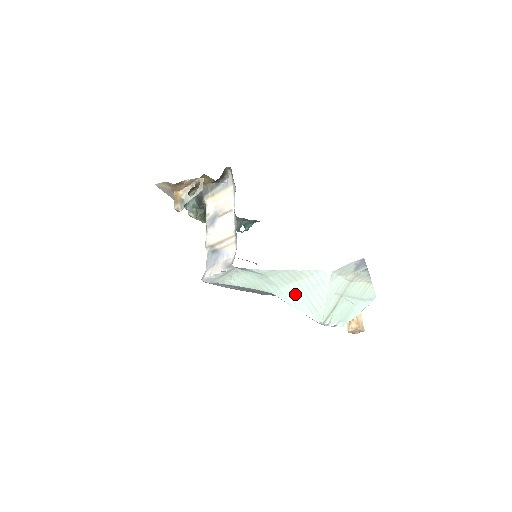
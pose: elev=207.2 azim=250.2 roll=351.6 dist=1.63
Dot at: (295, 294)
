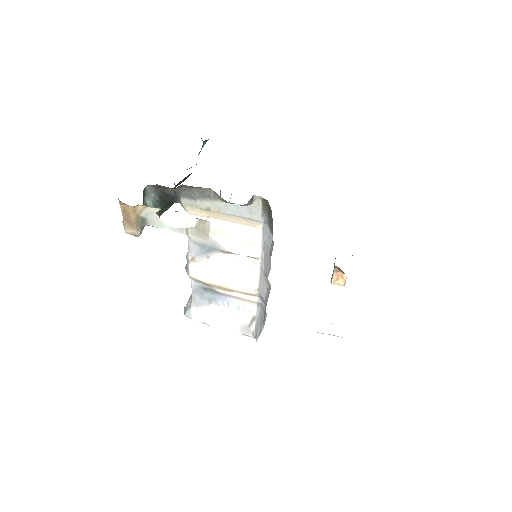
Dot at: occluded
